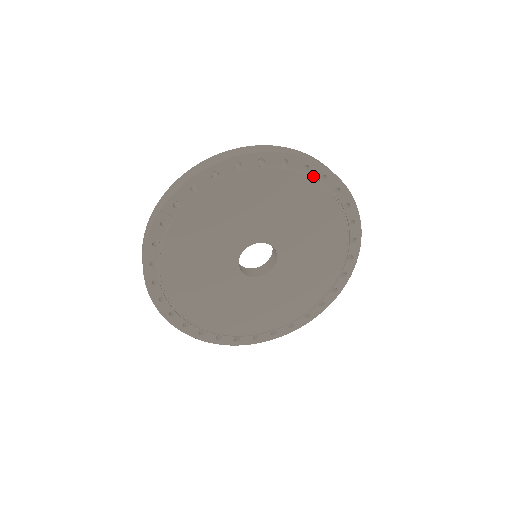
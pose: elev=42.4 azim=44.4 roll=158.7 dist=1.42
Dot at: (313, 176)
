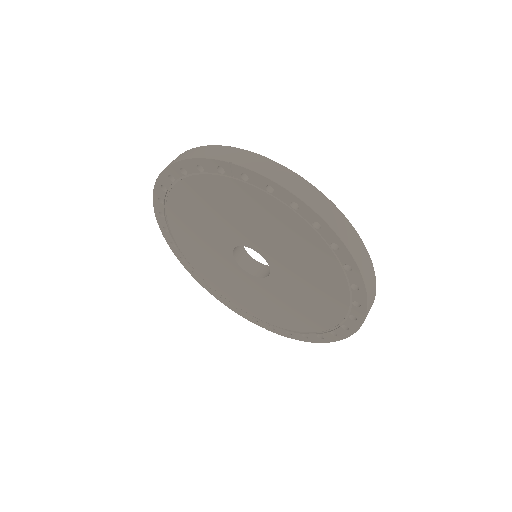
Dot at: (353, 295)
